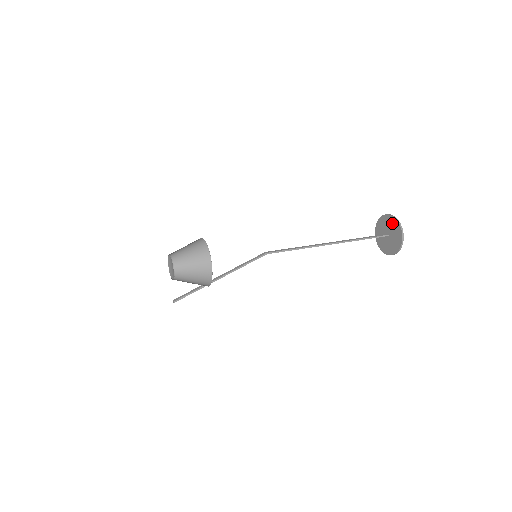
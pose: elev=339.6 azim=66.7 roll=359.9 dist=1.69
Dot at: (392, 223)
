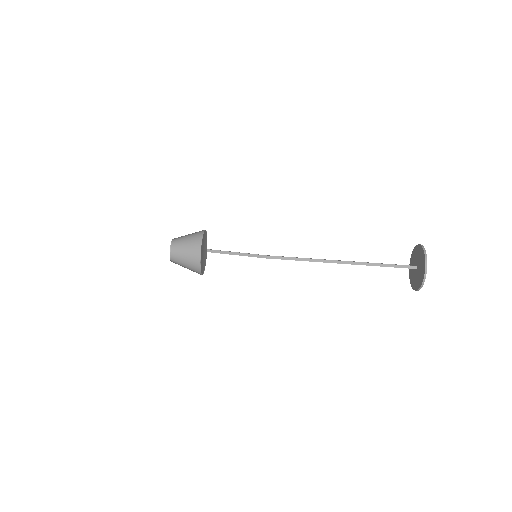
Dot at: (421, 274)
